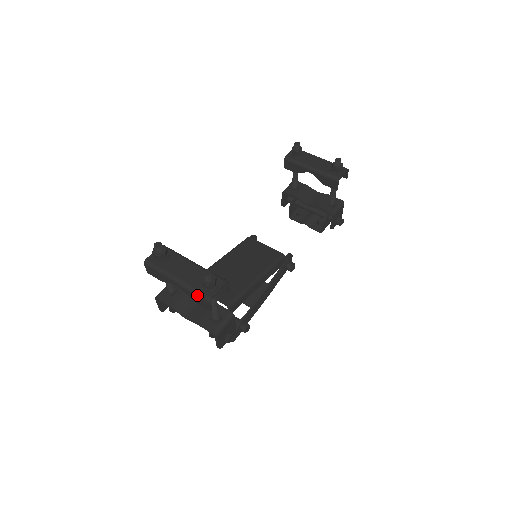
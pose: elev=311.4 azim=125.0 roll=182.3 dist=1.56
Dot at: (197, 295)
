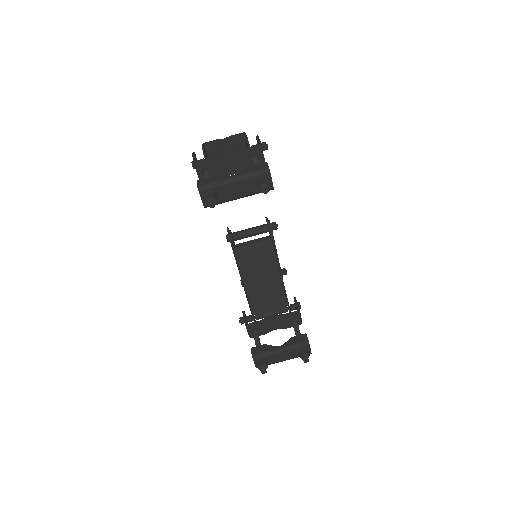
Dot at: occluded
